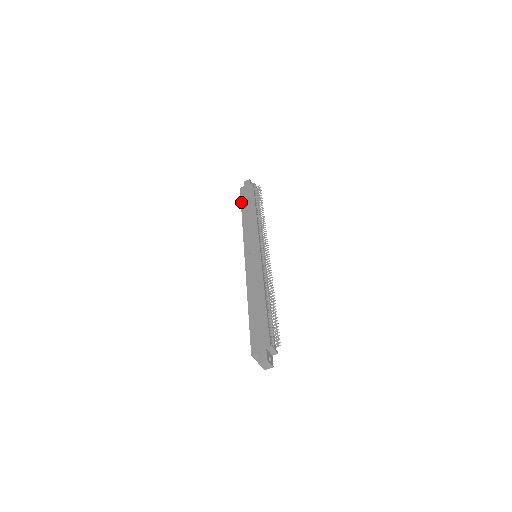
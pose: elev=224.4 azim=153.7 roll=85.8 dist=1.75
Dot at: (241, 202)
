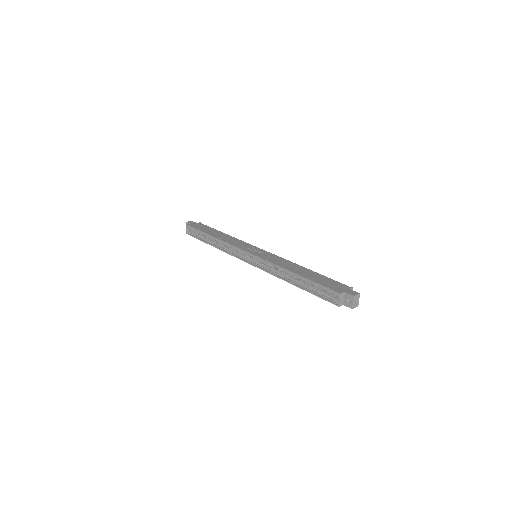
Dot at: (200, 230)
